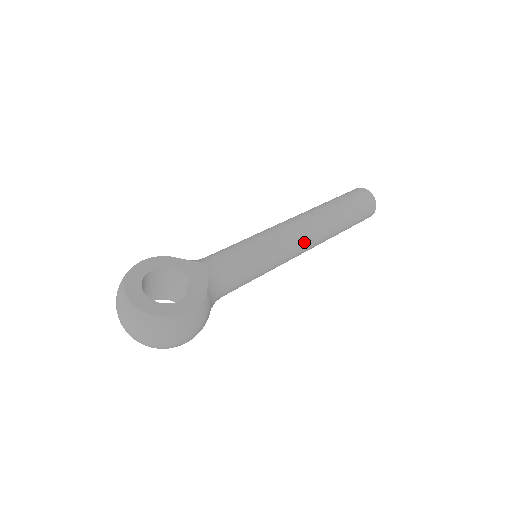
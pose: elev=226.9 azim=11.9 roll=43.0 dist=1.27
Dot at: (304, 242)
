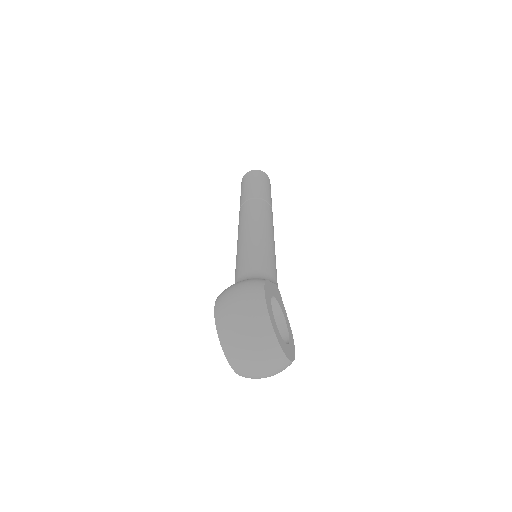
Dot at: occluded
